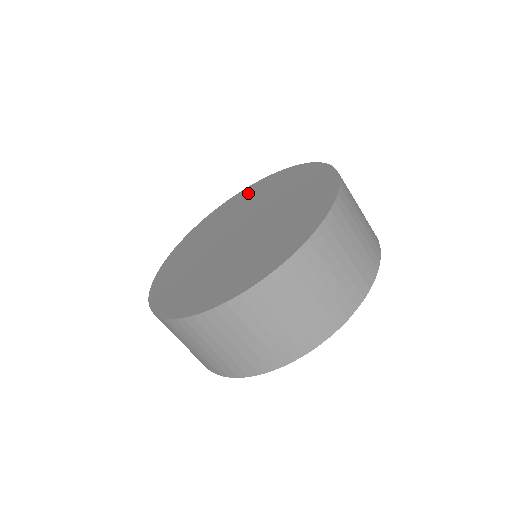
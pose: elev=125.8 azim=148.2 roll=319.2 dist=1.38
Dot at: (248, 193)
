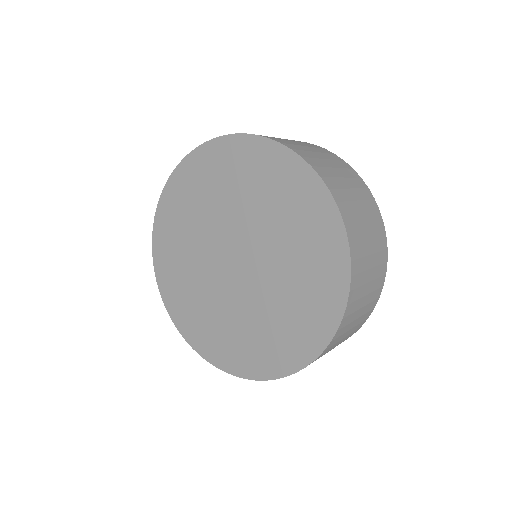
Dot at: (201, 171)
